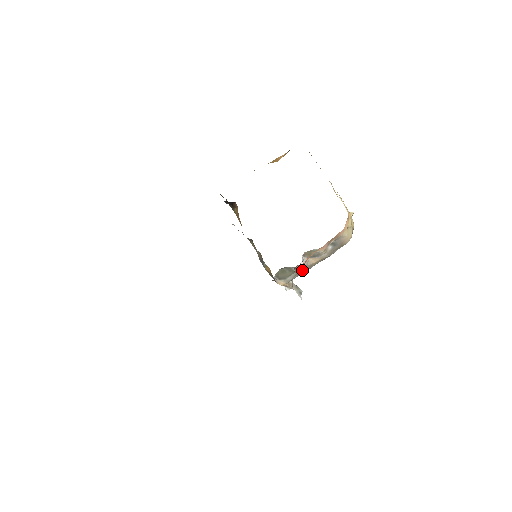
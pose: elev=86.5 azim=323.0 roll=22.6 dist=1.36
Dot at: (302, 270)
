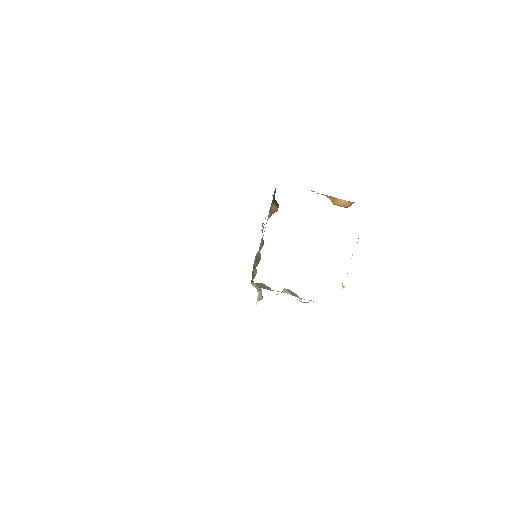
Dot at: occluded
